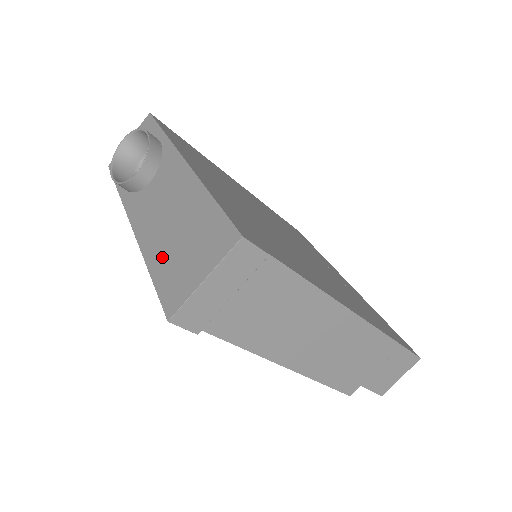
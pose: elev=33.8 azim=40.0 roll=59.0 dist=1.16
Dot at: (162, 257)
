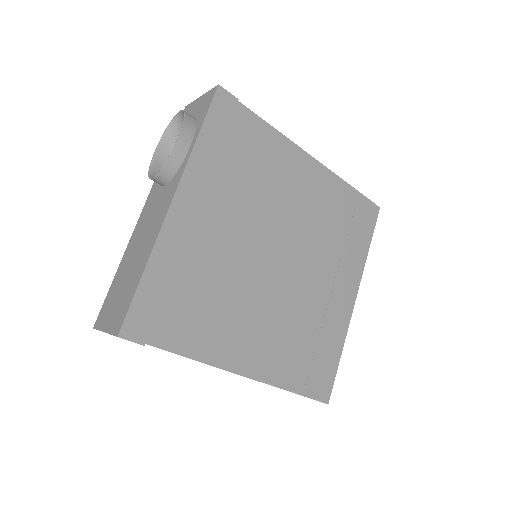
Dot at: (120, 276)
